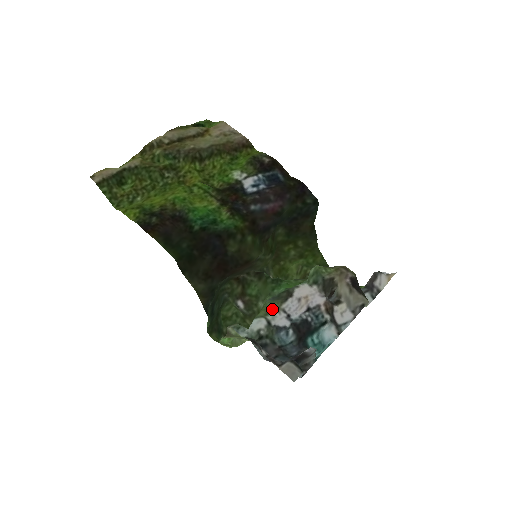
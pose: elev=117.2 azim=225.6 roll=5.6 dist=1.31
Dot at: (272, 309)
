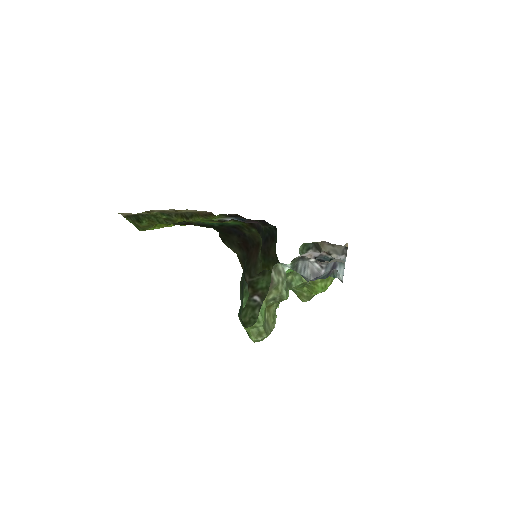
Dot at: occluded
